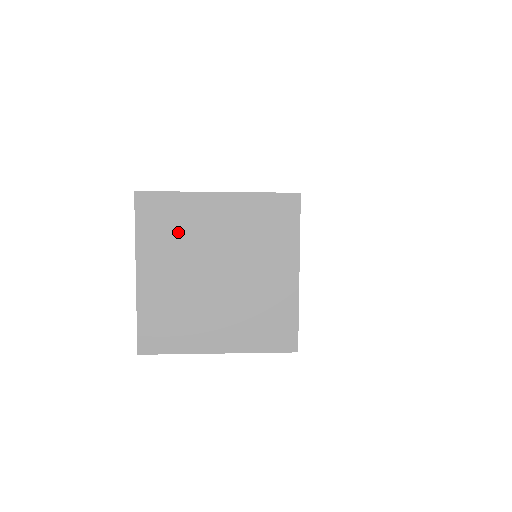
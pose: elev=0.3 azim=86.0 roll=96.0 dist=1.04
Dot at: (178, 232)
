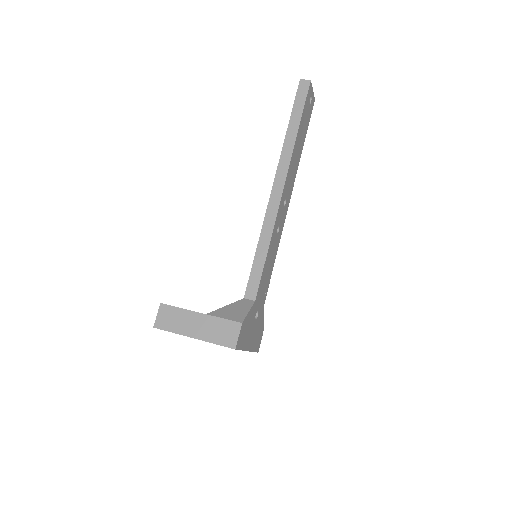
Dot at: occluded
